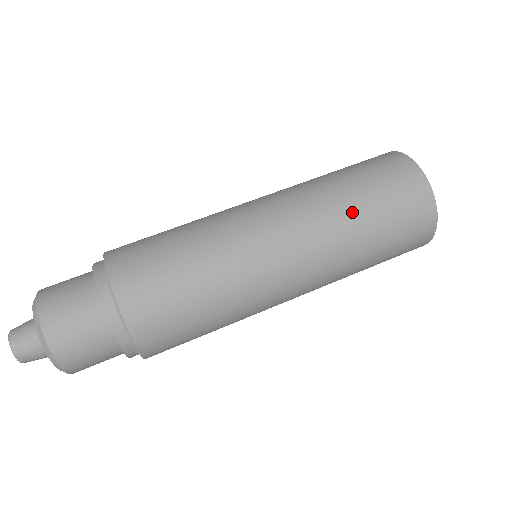
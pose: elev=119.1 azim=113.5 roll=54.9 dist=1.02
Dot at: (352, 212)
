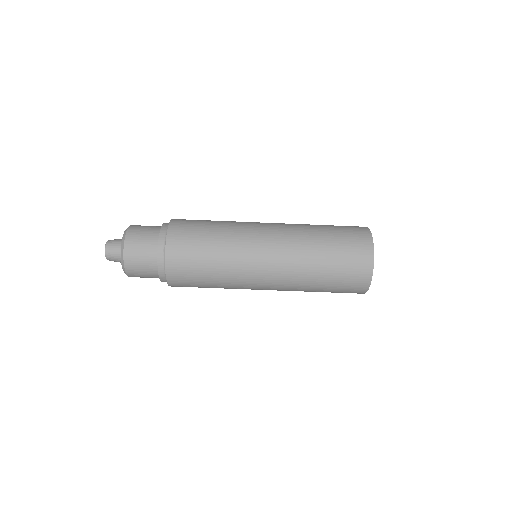
Dot at: (316, 270)
